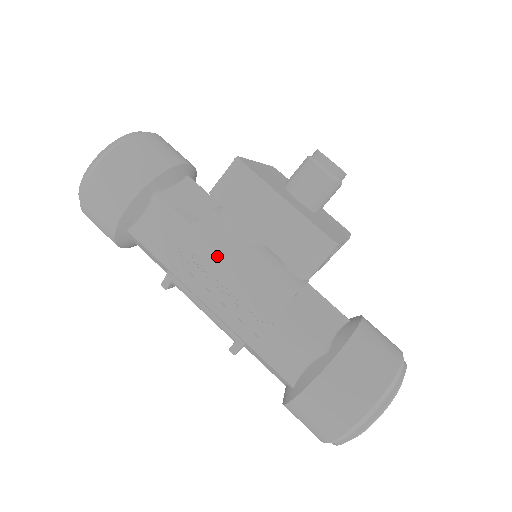
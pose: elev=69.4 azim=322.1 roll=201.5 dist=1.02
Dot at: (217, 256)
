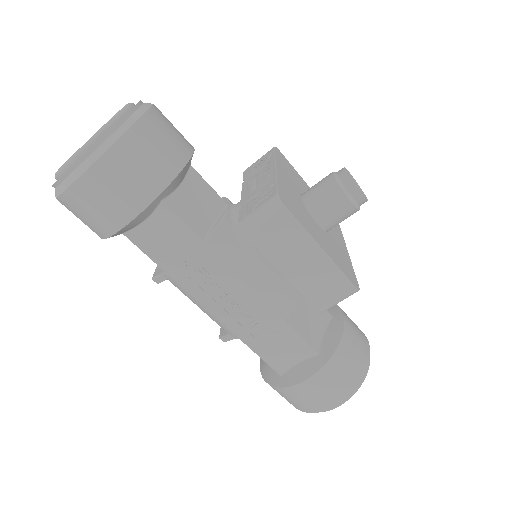
Dot at: (228, 272)
